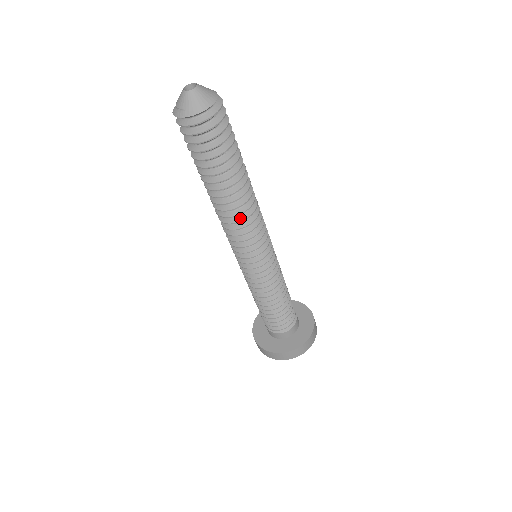
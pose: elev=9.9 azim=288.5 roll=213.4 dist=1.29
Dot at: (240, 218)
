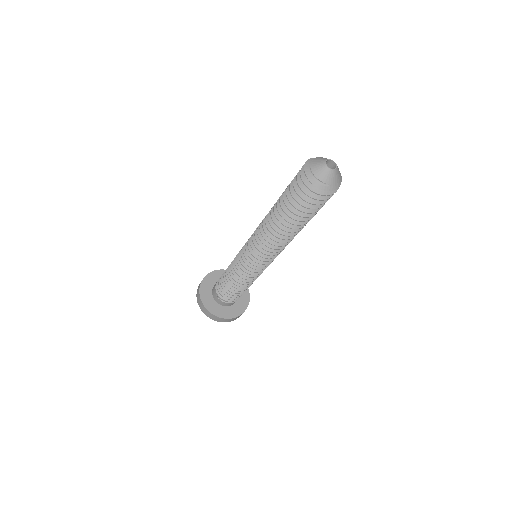
Dot at: occluded
